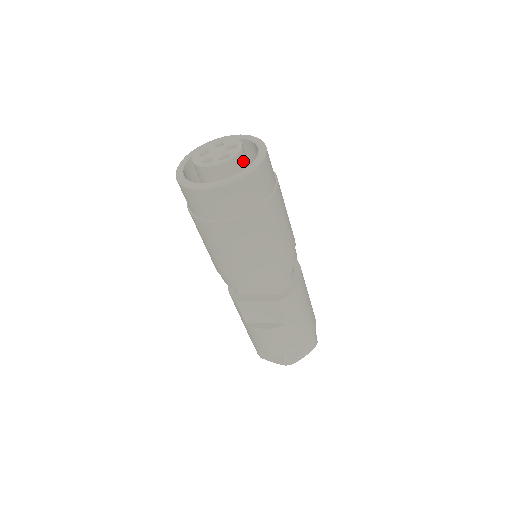
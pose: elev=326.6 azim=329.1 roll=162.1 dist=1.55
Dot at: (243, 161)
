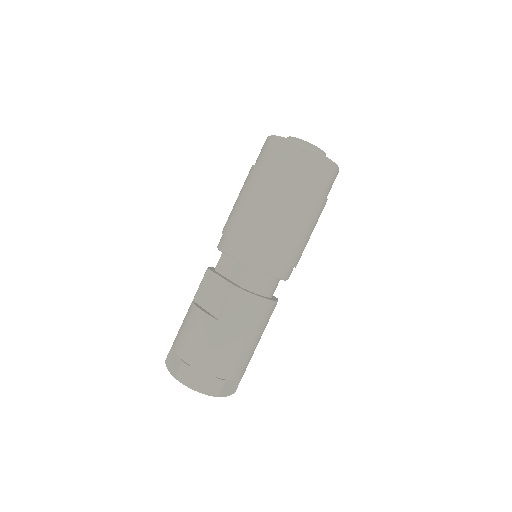
Dot at: occluded
